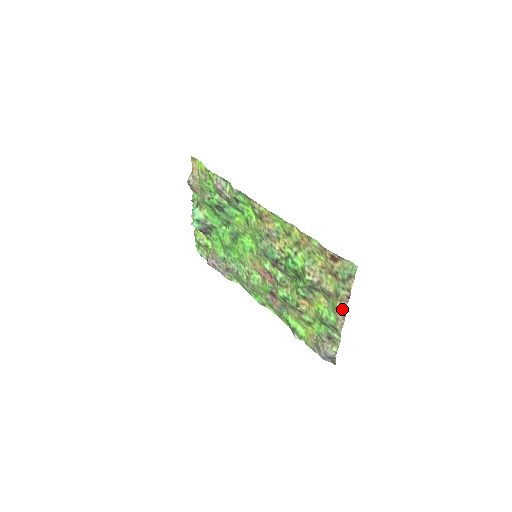
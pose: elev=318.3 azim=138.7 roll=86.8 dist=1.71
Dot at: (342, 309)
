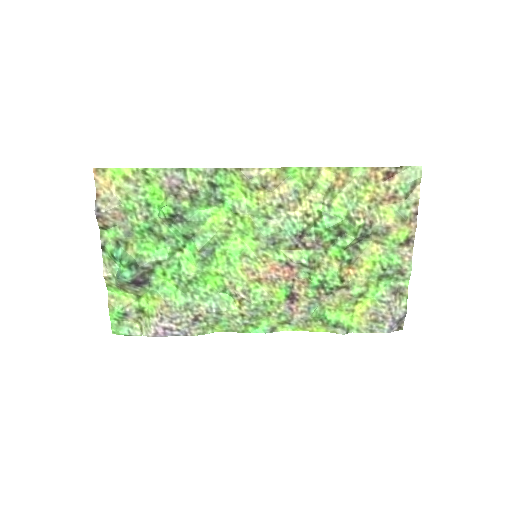
Dot at: (410, 236)
